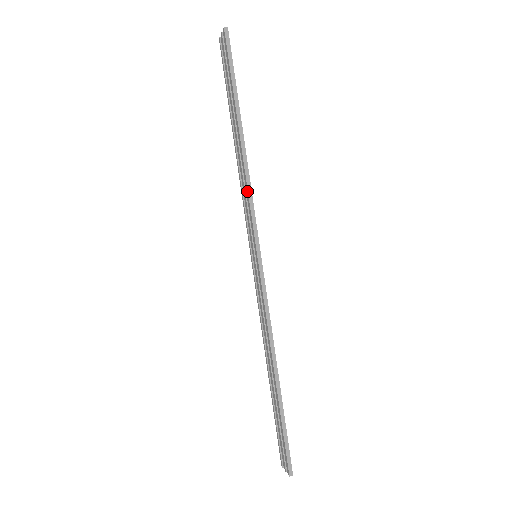
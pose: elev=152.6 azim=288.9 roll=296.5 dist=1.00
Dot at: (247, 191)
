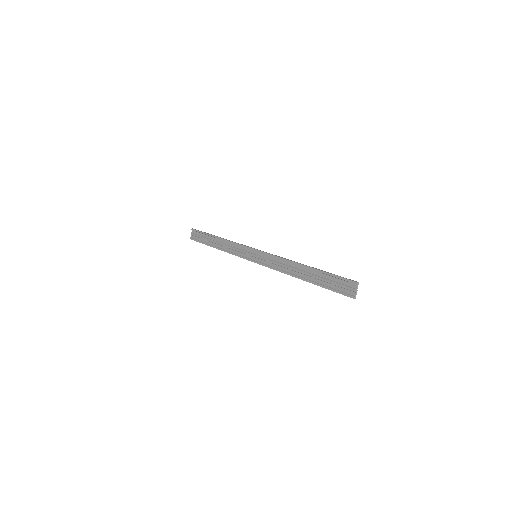
Dot at: (234, 243)
